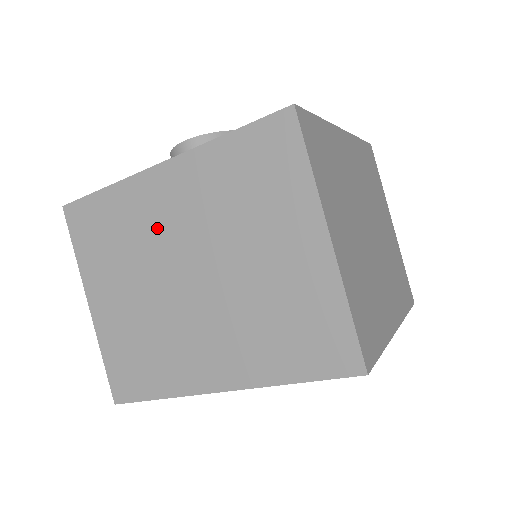
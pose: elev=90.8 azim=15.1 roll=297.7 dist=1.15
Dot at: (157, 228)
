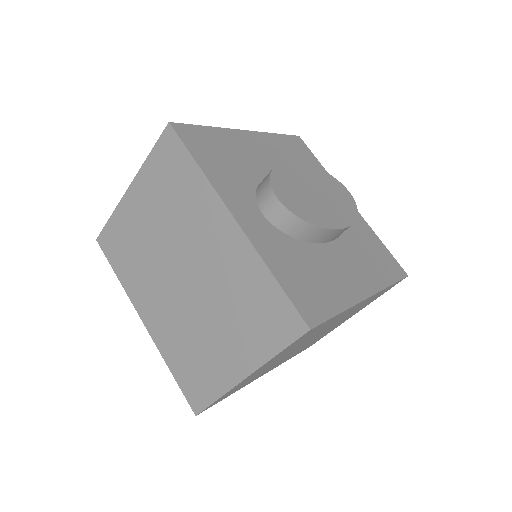
Dot at: (196, 233)
